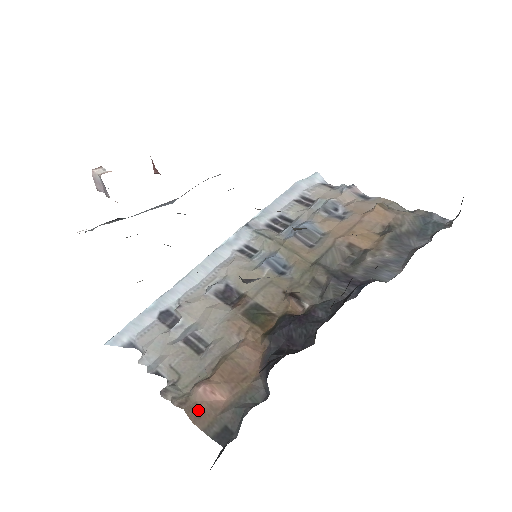
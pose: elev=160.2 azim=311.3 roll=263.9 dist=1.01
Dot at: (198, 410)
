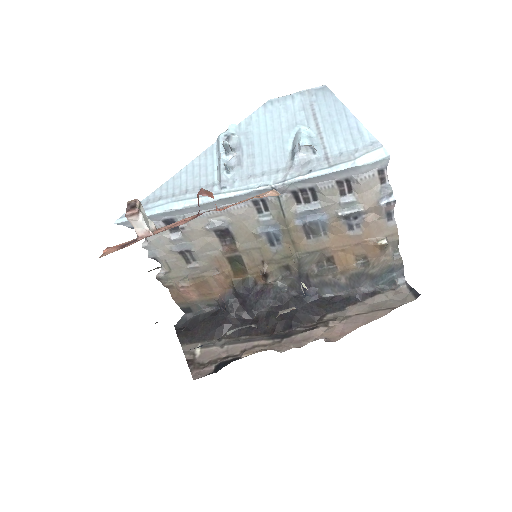
Dot at: (177, 295)
